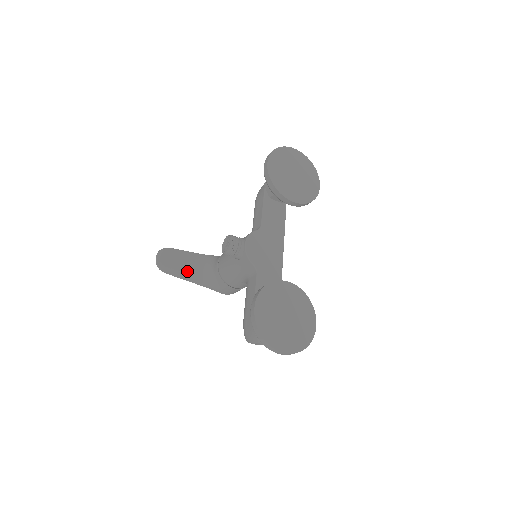
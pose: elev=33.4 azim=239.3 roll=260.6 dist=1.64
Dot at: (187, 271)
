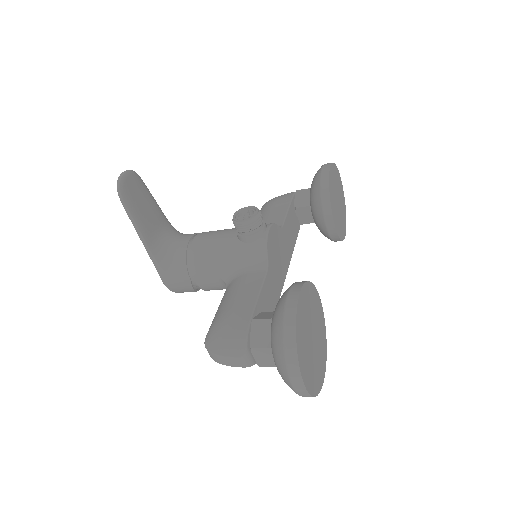
Dot at: (145, 220)
